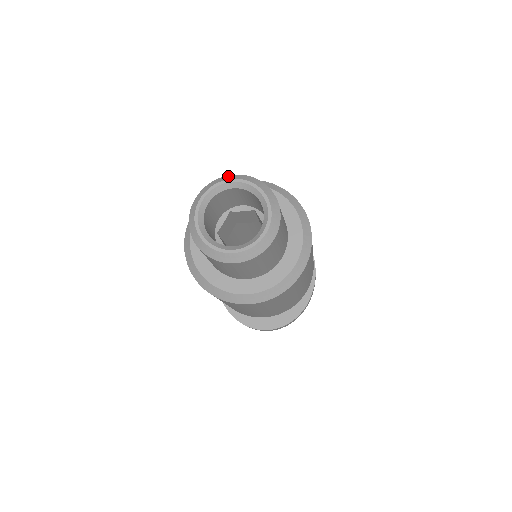
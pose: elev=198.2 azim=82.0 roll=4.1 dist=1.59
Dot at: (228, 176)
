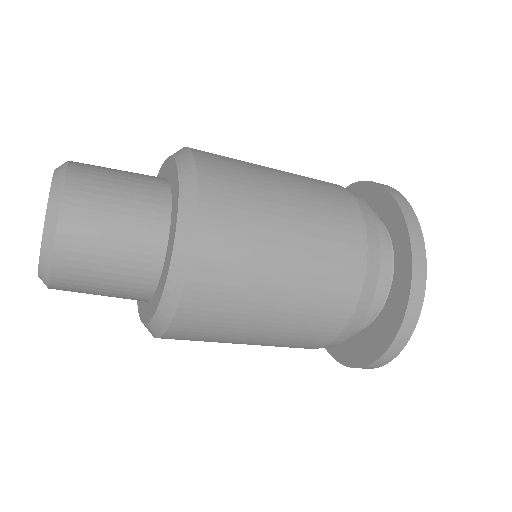
Dot at: occluded
